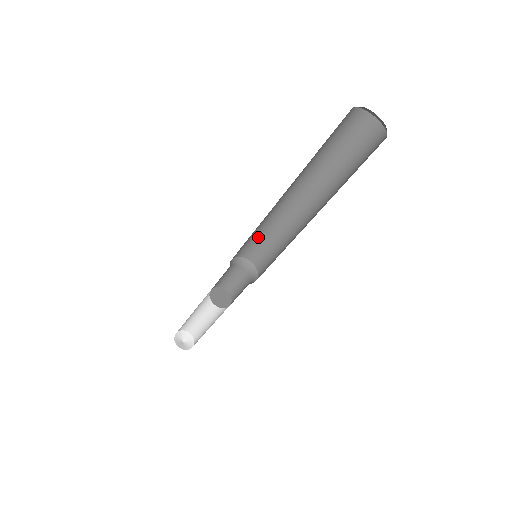
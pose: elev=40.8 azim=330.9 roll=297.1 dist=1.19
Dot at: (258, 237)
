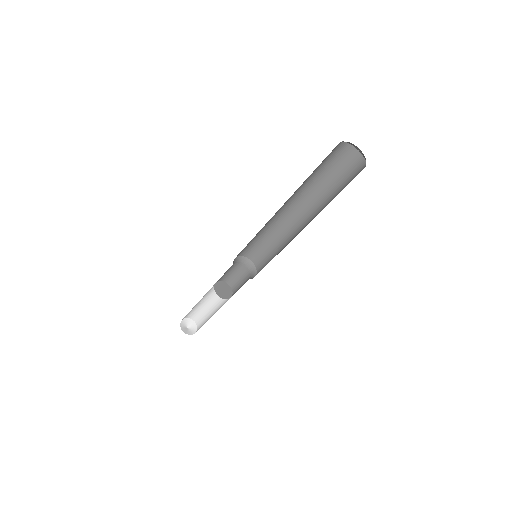
Dot at: (265, 243)
